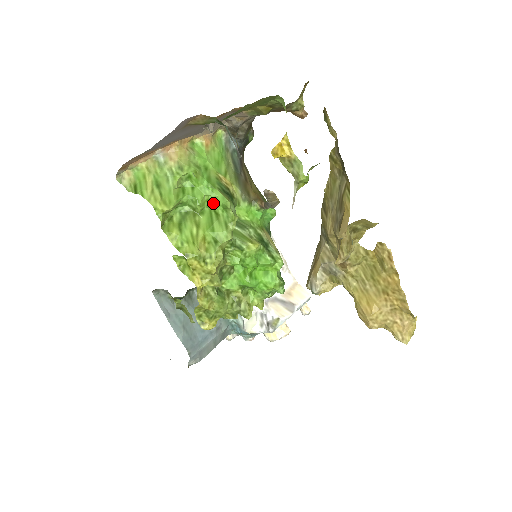
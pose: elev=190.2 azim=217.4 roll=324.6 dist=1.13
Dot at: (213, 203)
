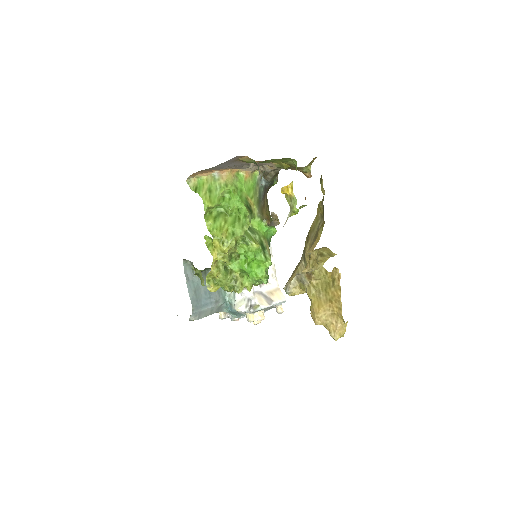
Dot at: (239, 211)
